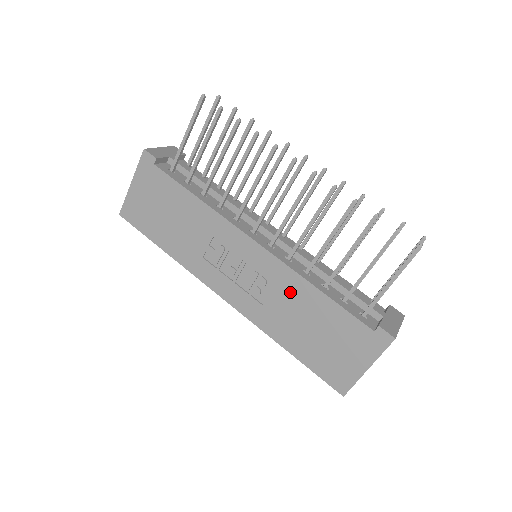
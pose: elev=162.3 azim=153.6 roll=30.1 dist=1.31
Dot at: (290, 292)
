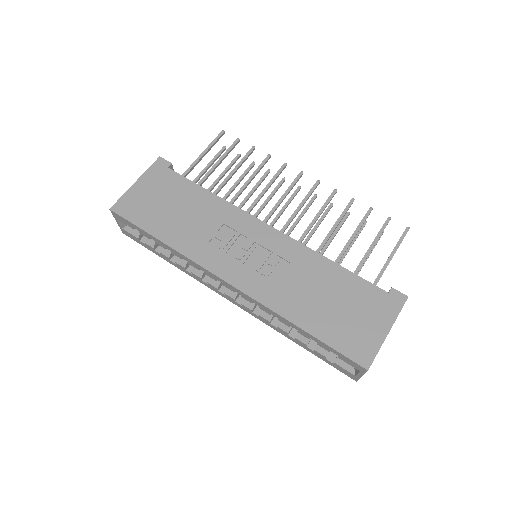
Dot at: (304, 267)
